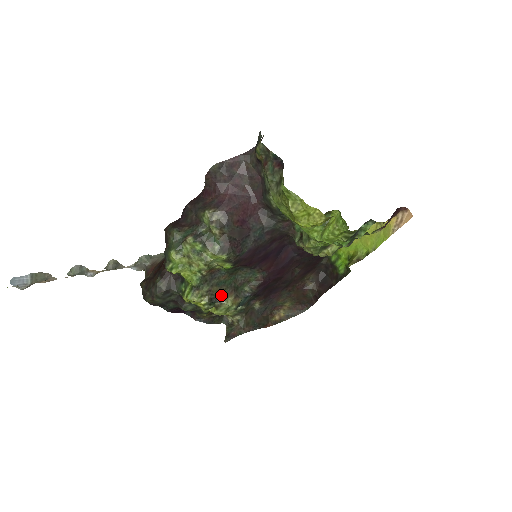
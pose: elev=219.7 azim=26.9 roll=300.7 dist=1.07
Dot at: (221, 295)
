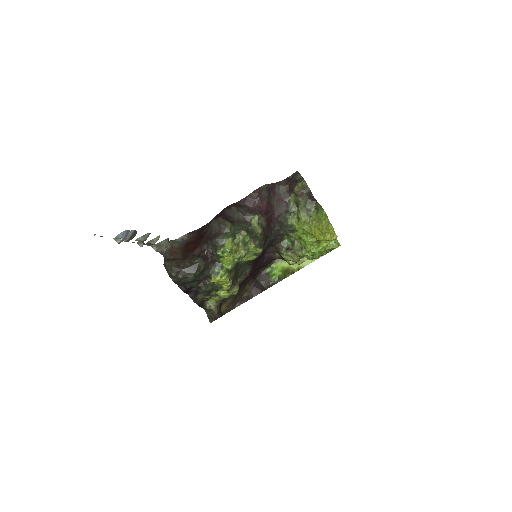
Dot at: (235, 281)
